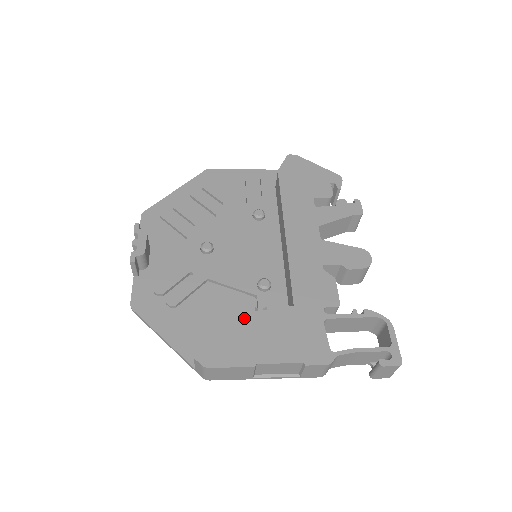
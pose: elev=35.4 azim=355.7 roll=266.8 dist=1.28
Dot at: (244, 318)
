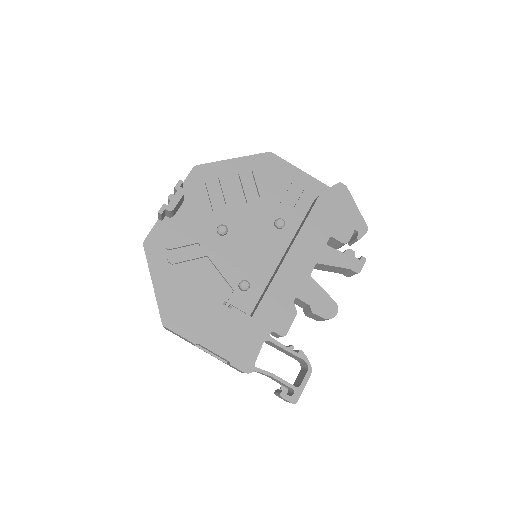
Dot at: (211, 305)
